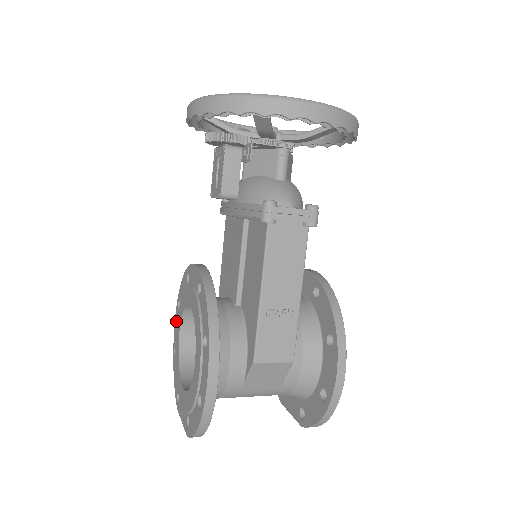
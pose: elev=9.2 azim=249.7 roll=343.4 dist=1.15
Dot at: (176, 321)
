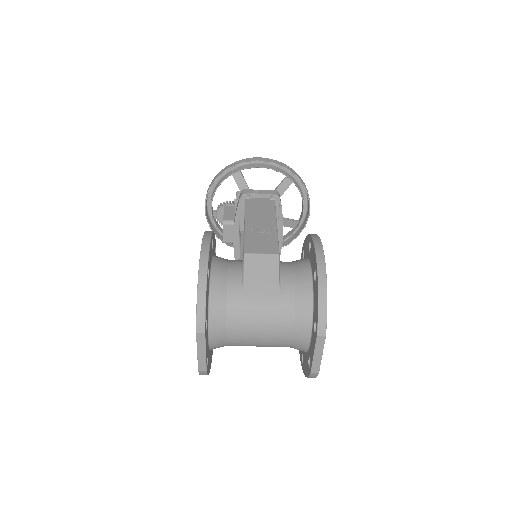
Dot at: occluded
